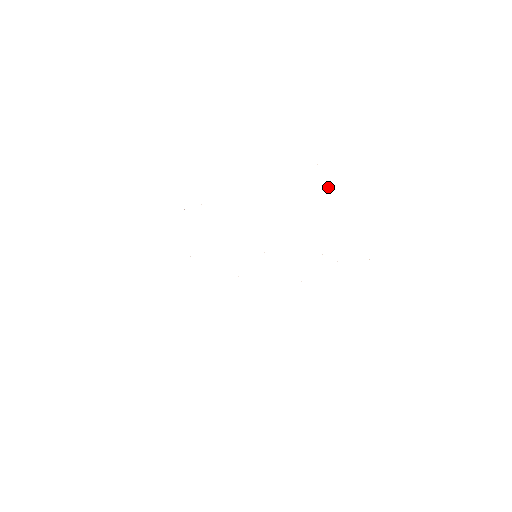
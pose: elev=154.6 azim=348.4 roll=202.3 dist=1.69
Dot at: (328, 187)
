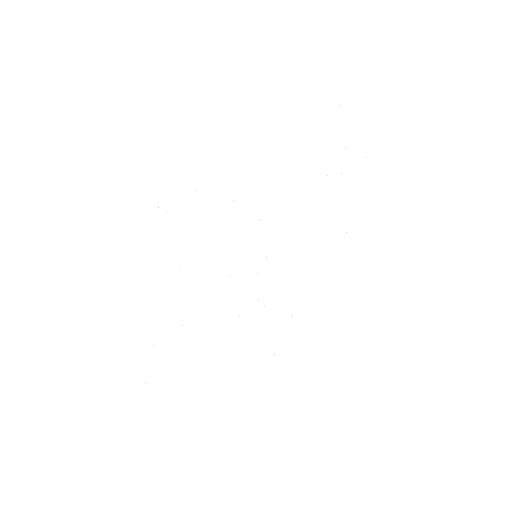
Dot at: occluded
